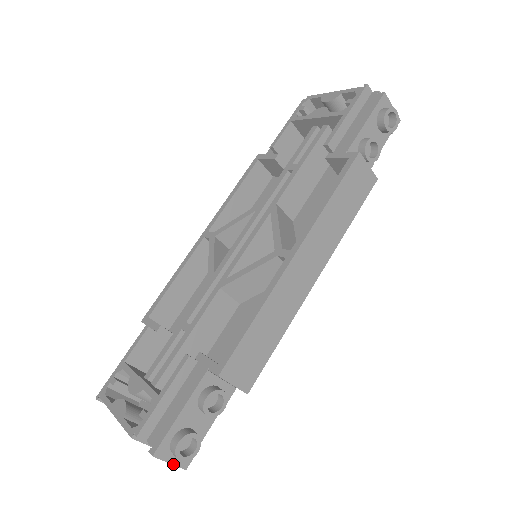
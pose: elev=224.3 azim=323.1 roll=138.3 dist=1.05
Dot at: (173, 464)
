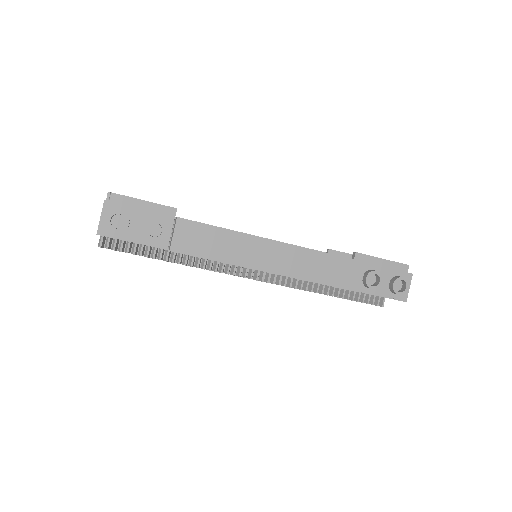
Dot at: (100, 221)
